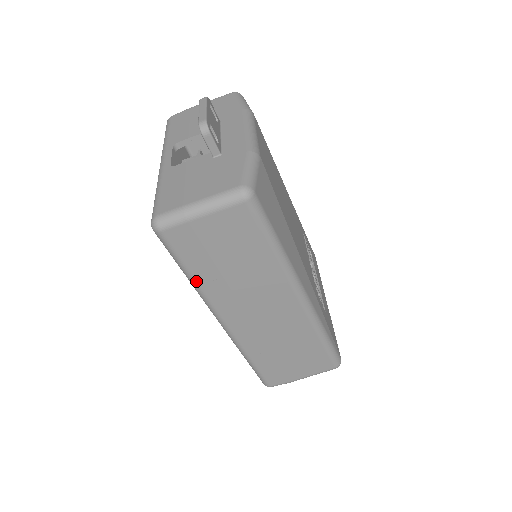
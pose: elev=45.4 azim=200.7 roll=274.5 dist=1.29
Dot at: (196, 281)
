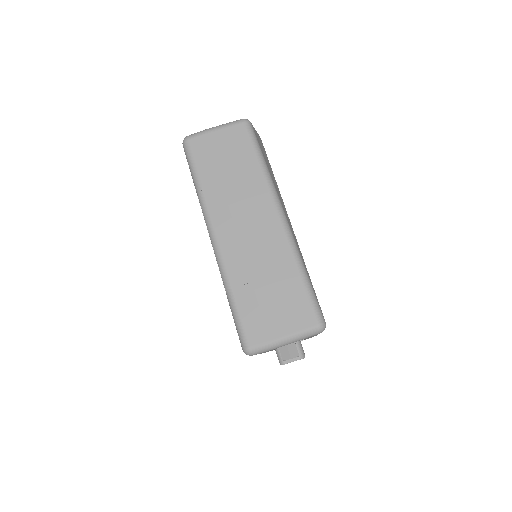
Dot at: (201, 186)
